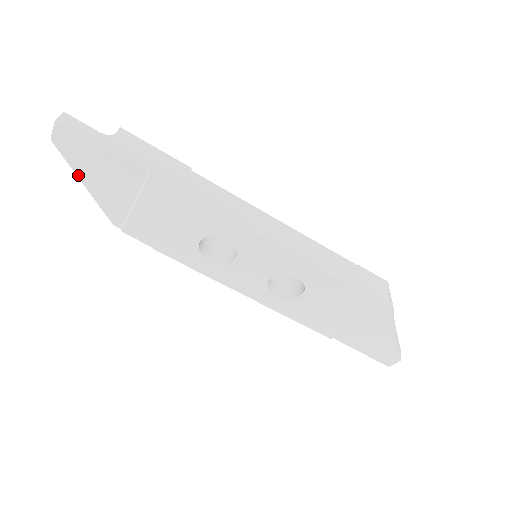
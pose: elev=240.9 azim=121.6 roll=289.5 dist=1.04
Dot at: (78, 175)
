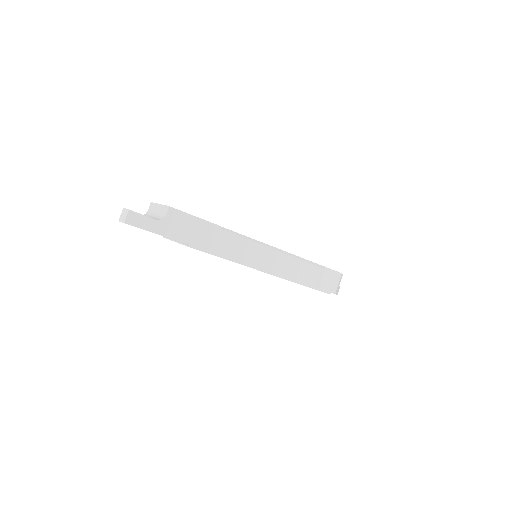
Dot at: occluded
